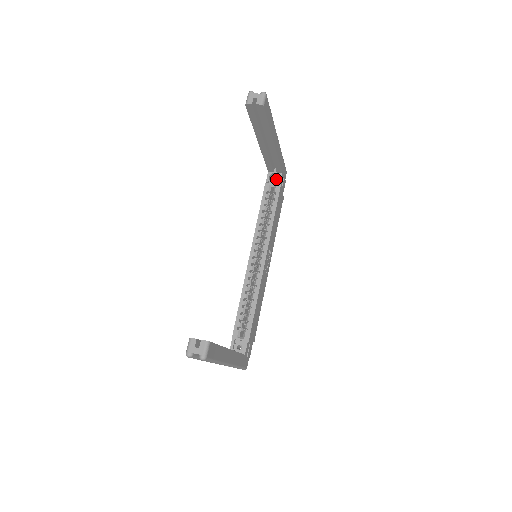
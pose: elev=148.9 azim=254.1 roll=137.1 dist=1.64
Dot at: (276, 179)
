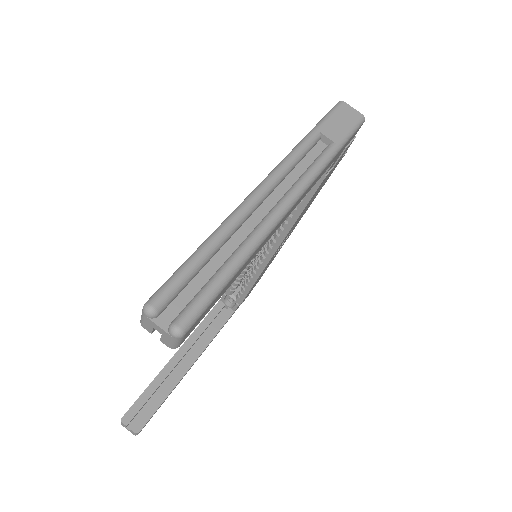
Dot at: occluded
